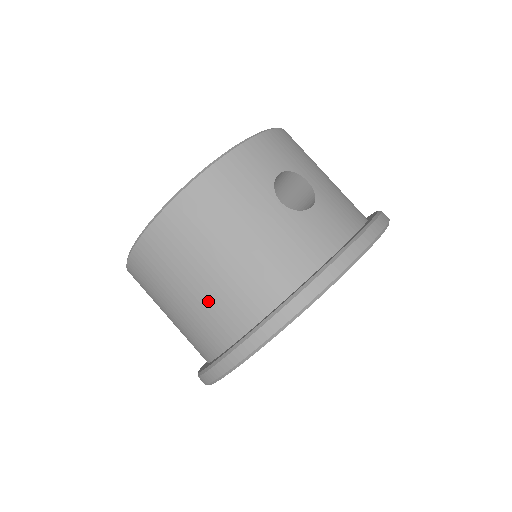
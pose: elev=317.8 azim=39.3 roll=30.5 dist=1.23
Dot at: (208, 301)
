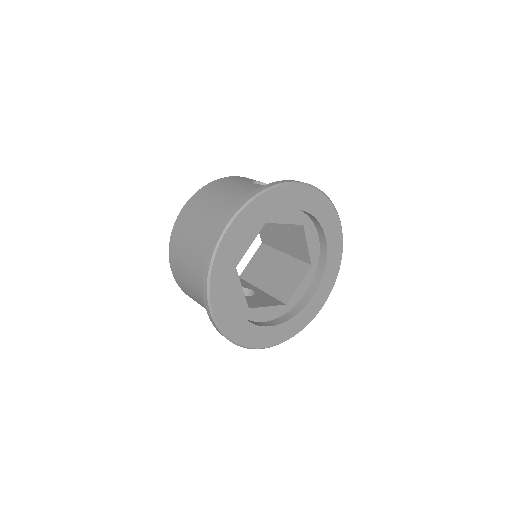
Dot at: (208, 226)
